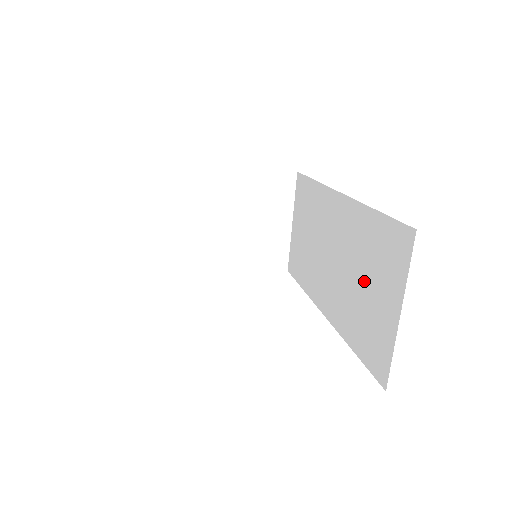
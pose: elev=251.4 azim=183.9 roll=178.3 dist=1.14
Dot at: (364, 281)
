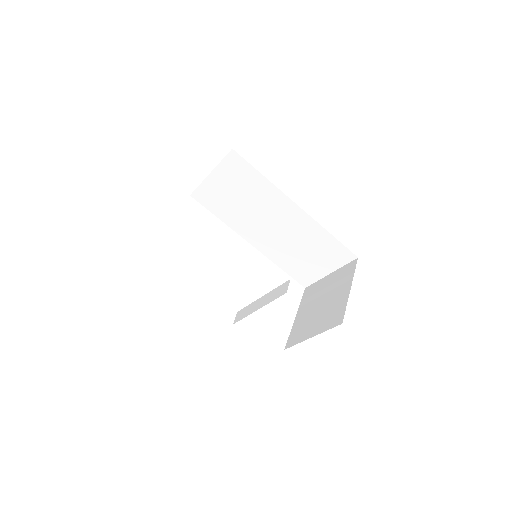
Dot at: (306, 252)
